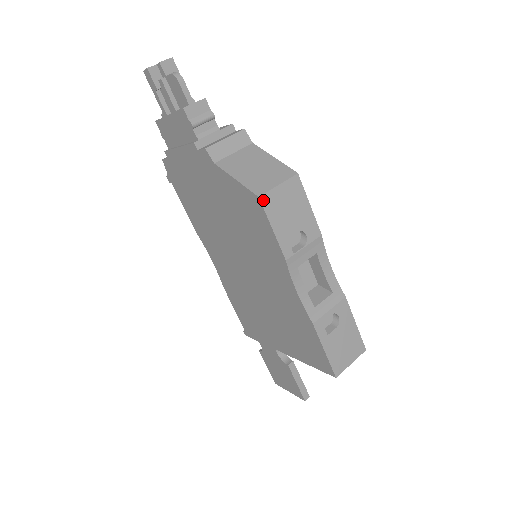
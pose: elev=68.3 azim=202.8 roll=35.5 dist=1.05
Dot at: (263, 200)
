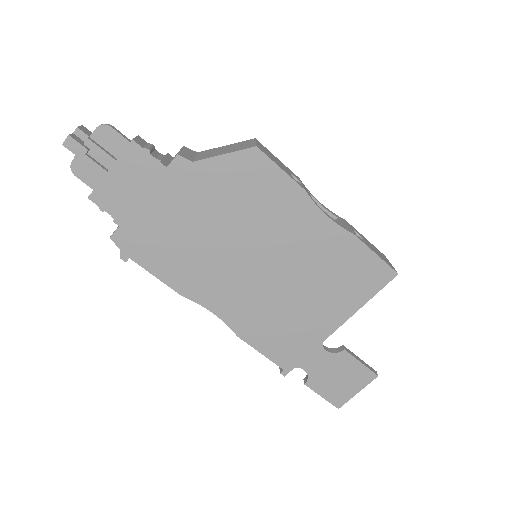
Dot at: (260, 149)
